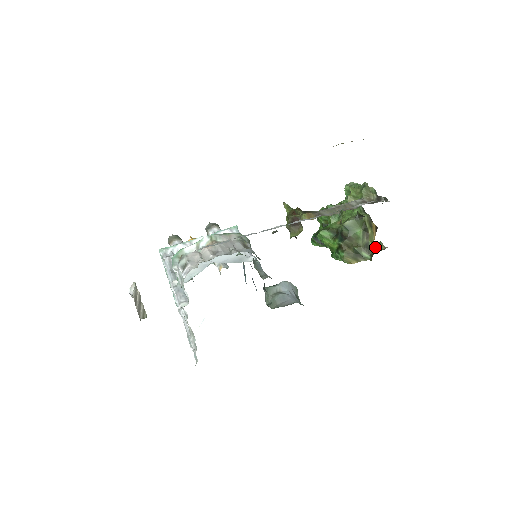
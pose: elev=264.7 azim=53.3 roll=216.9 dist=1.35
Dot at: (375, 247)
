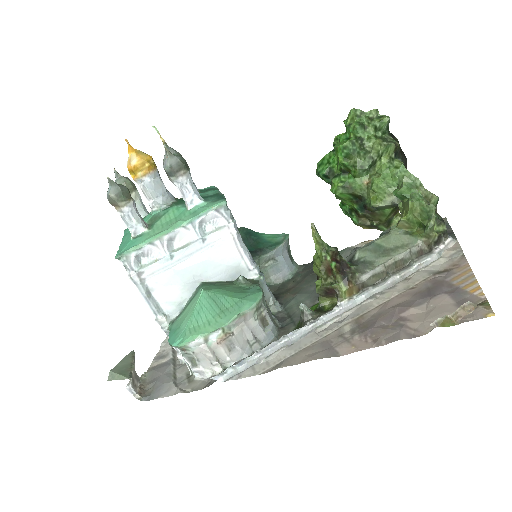
Dot at: occluded
